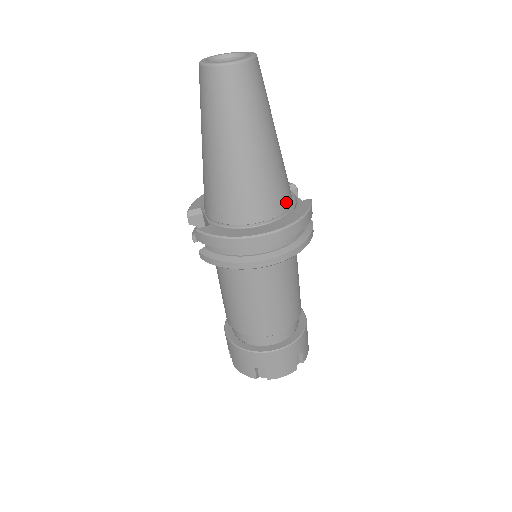
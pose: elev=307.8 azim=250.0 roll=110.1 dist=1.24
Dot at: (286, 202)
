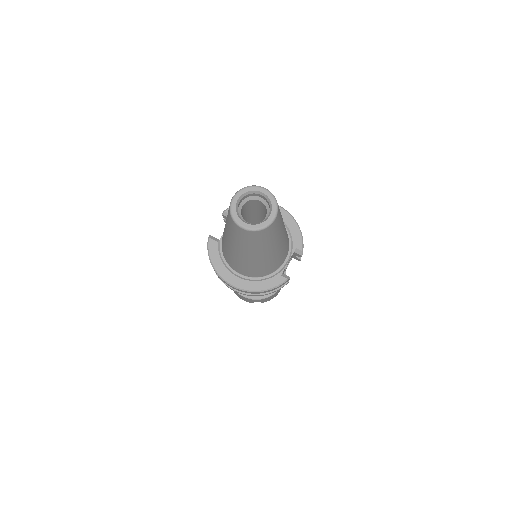
Dot at: (263, 274)
